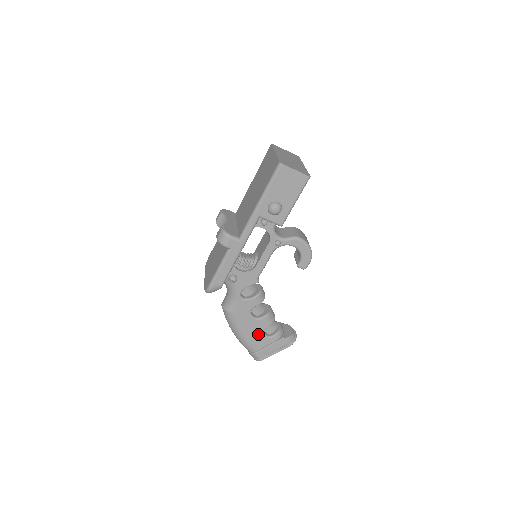
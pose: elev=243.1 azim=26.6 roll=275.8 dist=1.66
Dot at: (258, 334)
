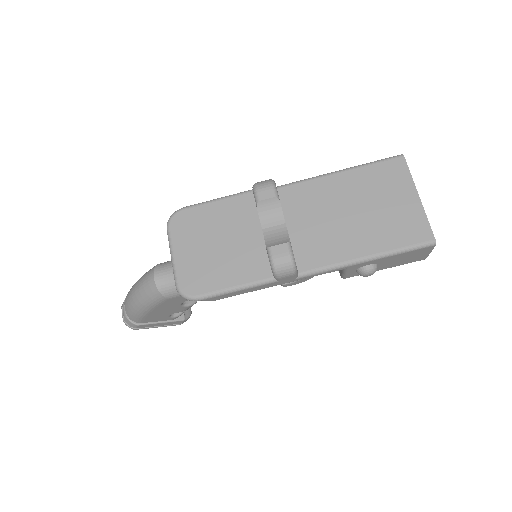
Dot at: (164, 314)
